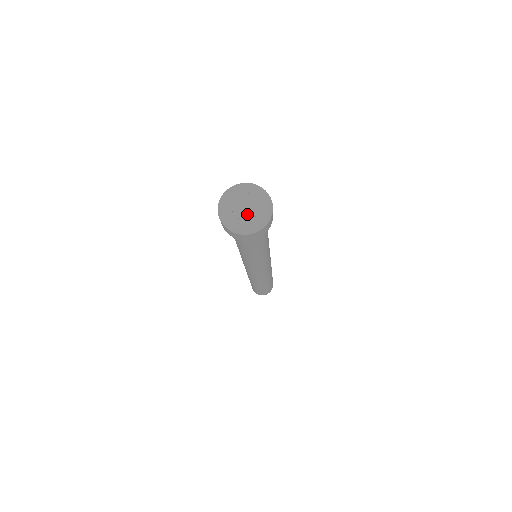
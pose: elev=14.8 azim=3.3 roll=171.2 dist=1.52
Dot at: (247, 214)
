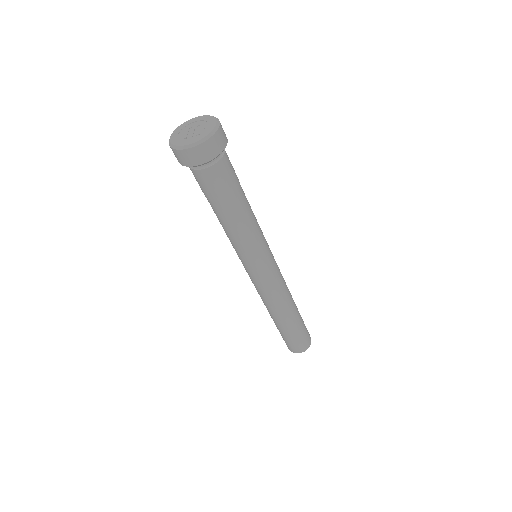
Dot at: (192, 134)
